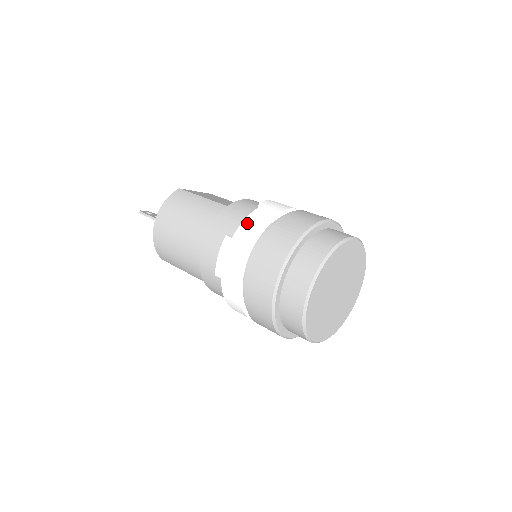
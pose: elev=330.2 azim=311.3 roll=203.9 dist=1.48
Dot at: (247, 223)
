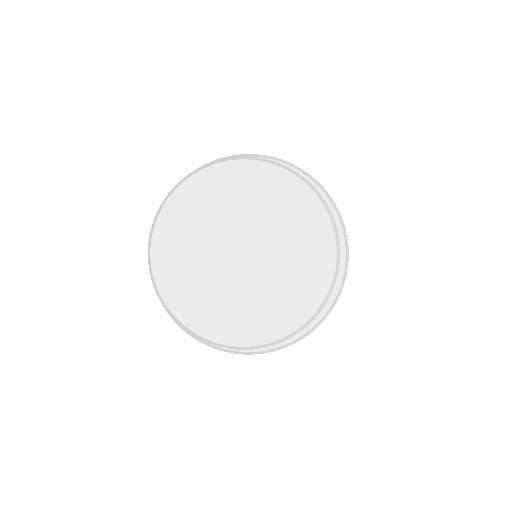
Dot at: occluded
